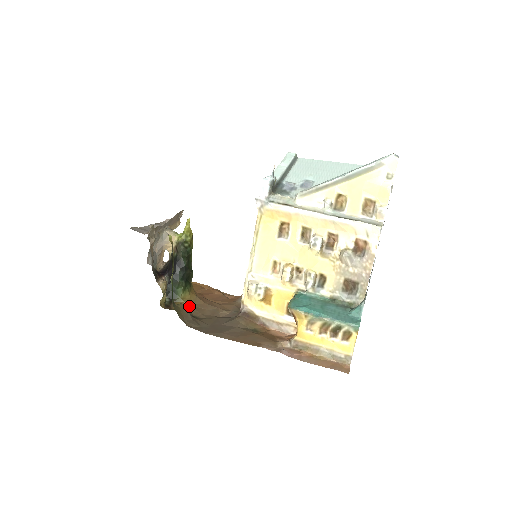
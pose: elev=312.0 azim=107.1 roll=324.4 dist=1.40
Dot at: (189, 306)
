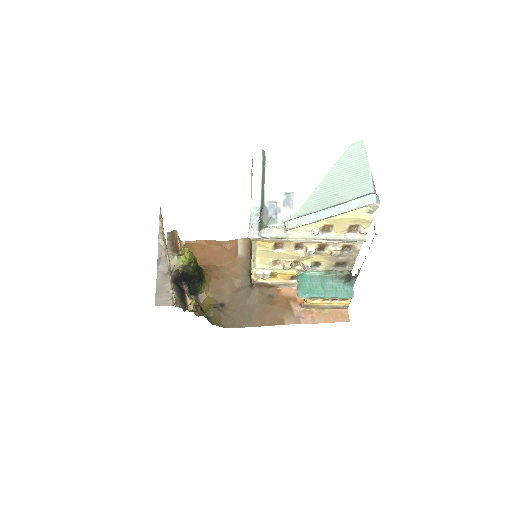
Dot at: (211, 294)
